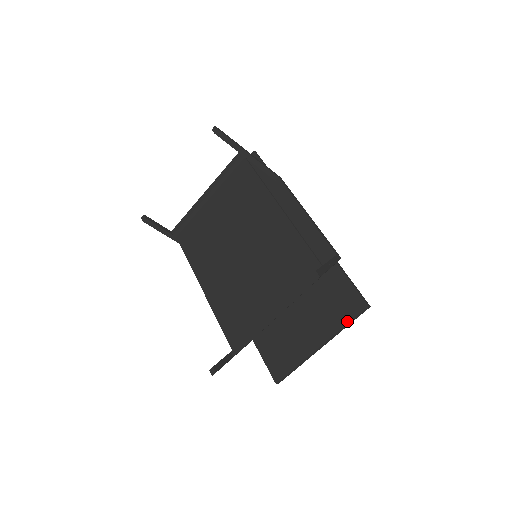
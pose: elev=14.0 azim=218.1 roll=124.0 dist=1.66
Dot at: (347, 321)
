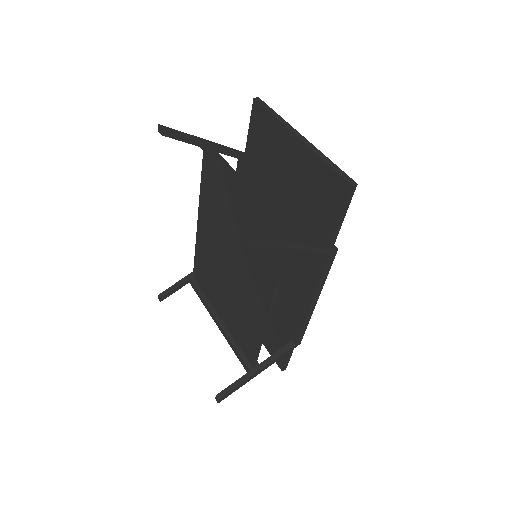
Dot at: (269, 352)
